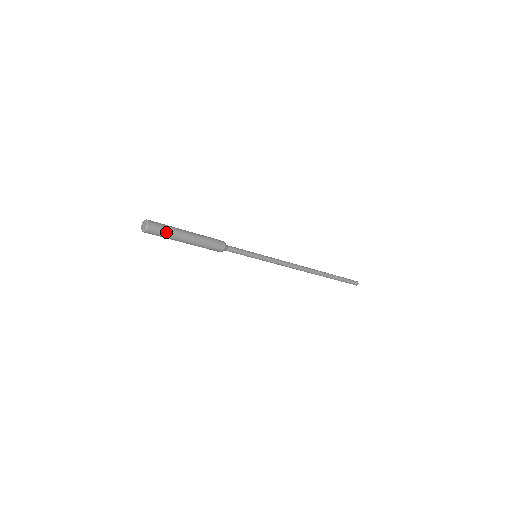
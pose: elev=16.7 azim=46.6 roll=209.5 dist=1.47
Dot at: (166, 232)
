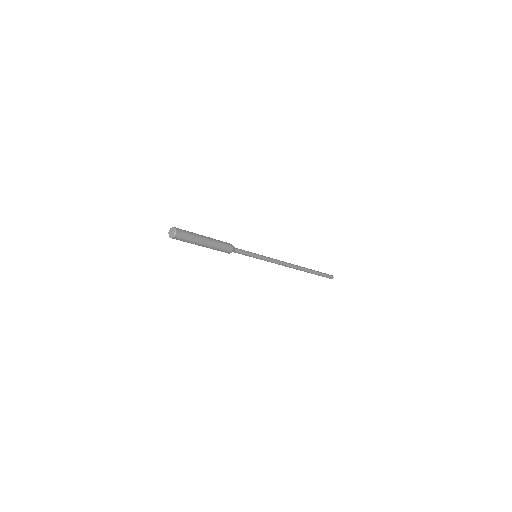
Dot at: (190, 235)
